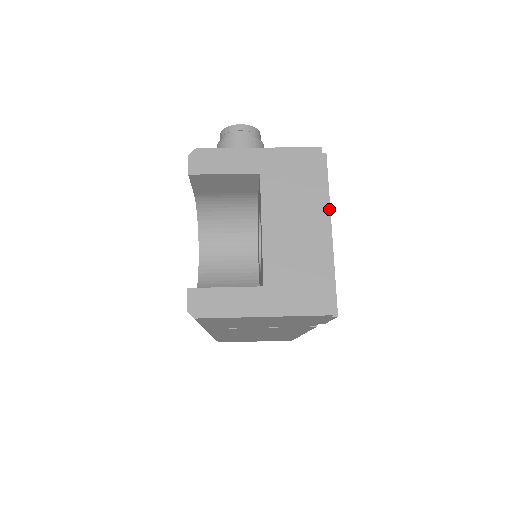
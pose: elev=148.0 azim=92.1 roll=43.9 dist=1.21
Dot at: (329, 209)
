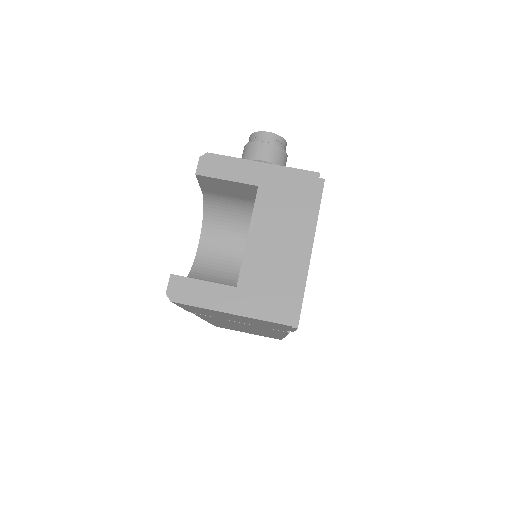
Dot at: (314, 230)
